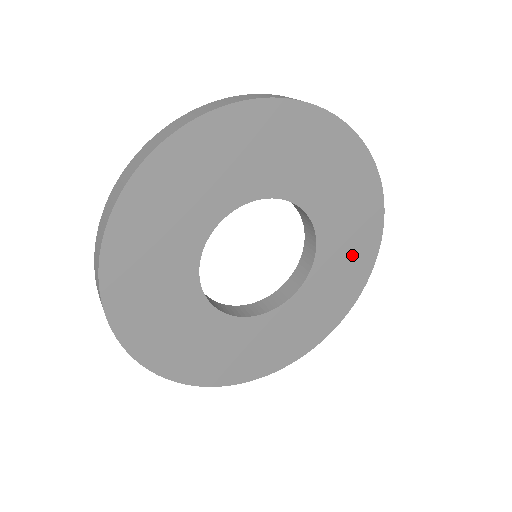
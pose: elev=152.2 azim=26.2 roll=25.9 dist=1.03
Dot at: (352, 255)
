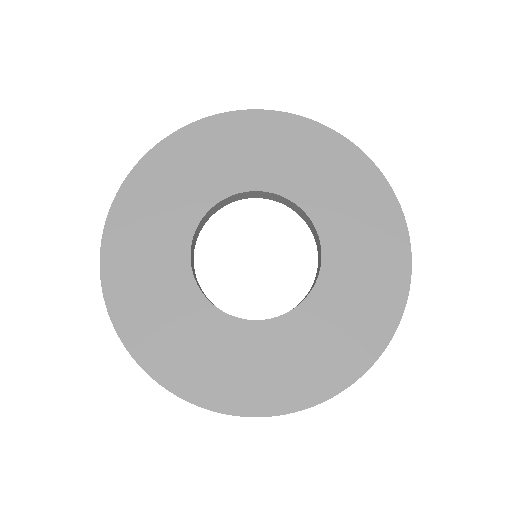
Dot at: (345, 185)
